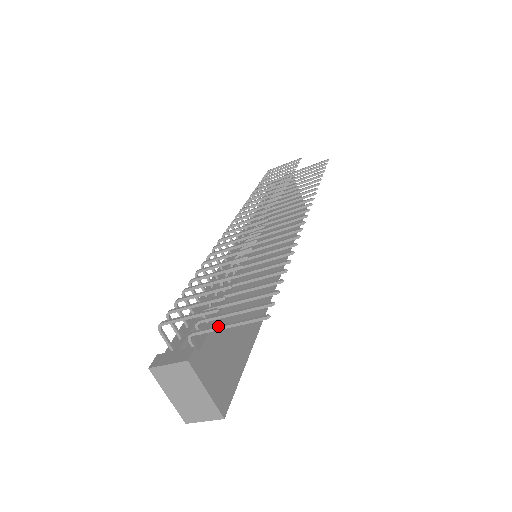
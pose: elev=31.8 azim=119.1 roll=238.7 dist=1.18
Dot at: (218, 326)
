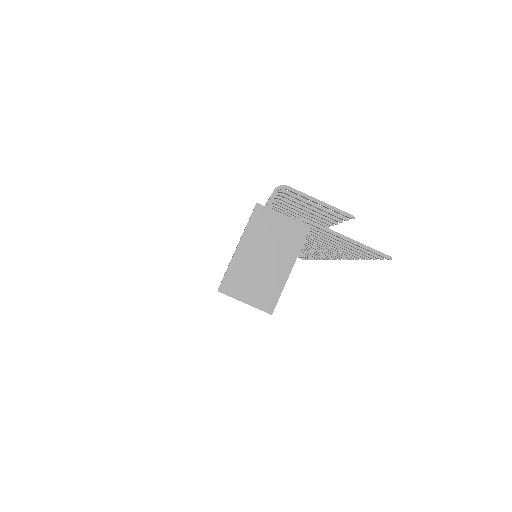
Dot at: (337, 232)
